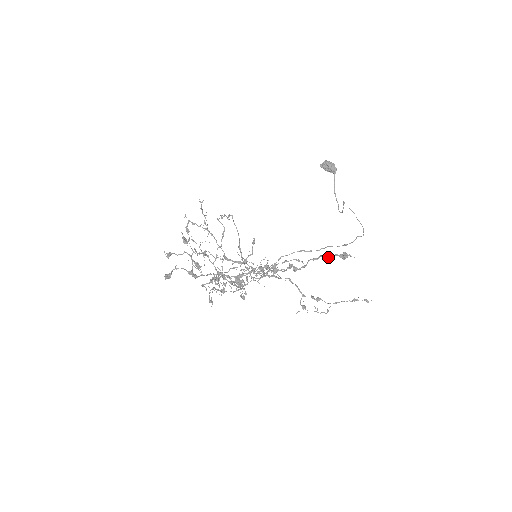
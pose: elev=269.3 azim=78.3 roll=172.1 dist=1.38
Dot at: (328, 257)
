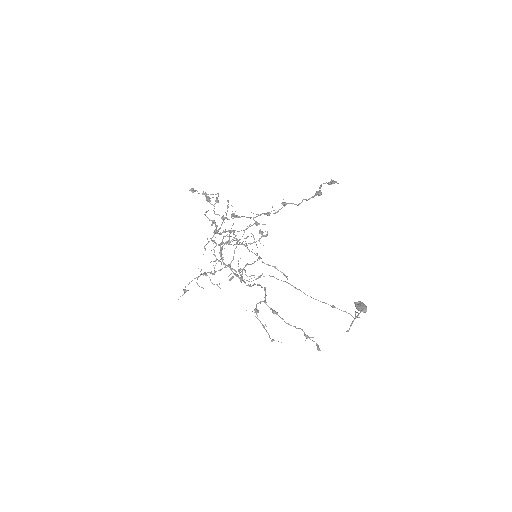
Dot at: (318, 192)
